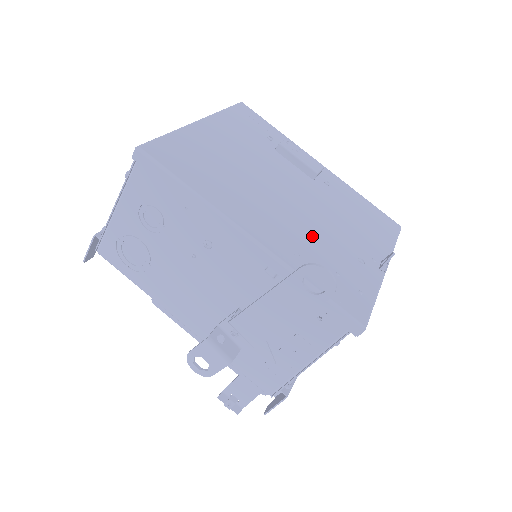
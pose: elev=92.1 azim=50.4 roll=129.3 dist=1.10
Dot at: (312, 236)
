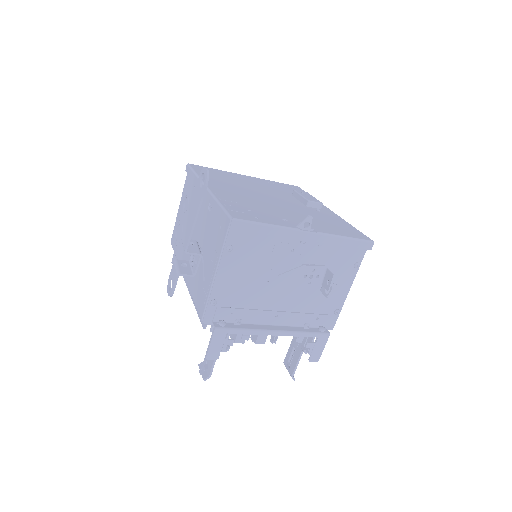
Dot at: (257, 203)
